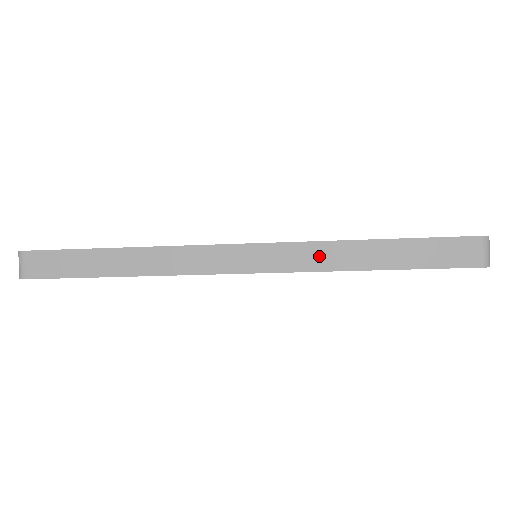
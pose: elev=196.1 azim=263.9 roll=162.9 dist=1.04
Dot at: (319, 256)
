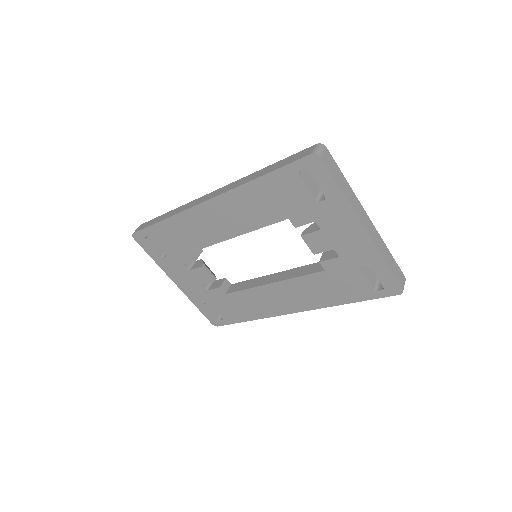
Dot at: (240, 182)
